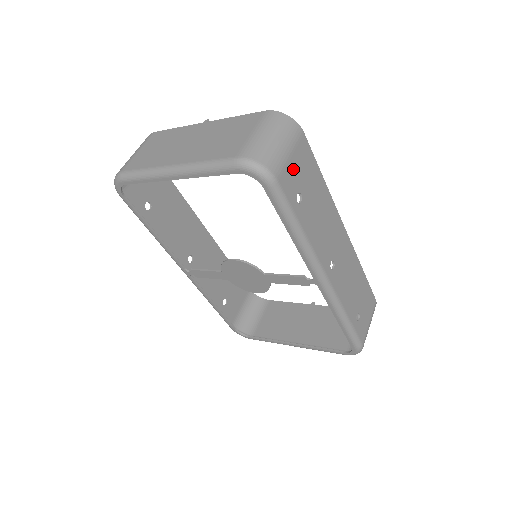
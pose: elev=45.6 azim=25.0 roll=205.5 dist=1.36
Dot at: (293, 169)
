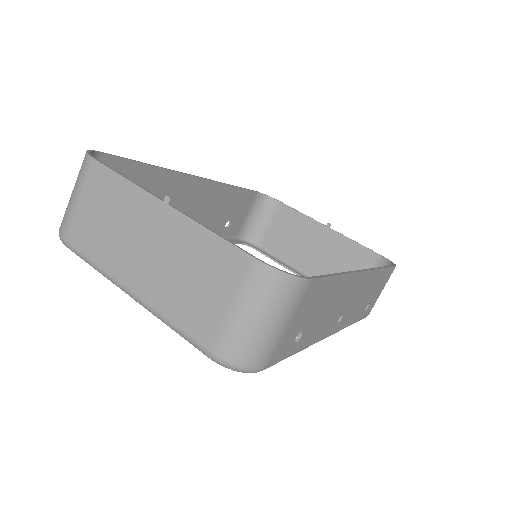
Dot at: (291, 330)
